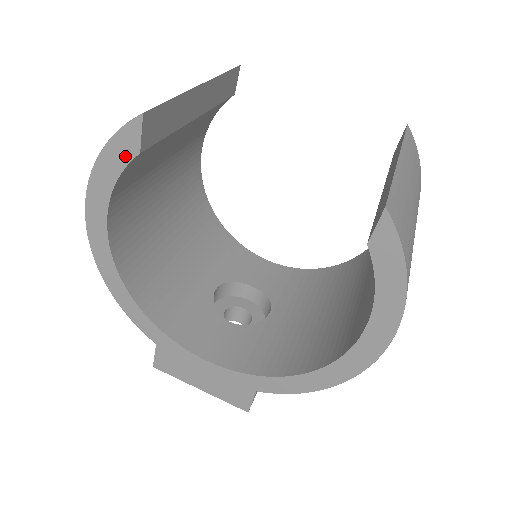
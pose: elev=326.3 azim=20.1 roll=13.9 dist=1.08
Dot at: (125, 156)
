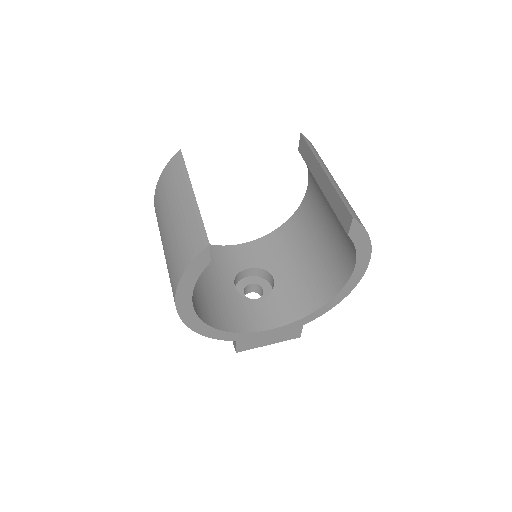
Dot at: (201, 268)
